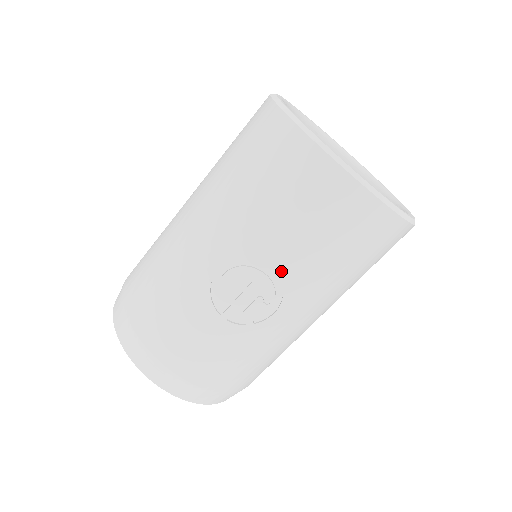
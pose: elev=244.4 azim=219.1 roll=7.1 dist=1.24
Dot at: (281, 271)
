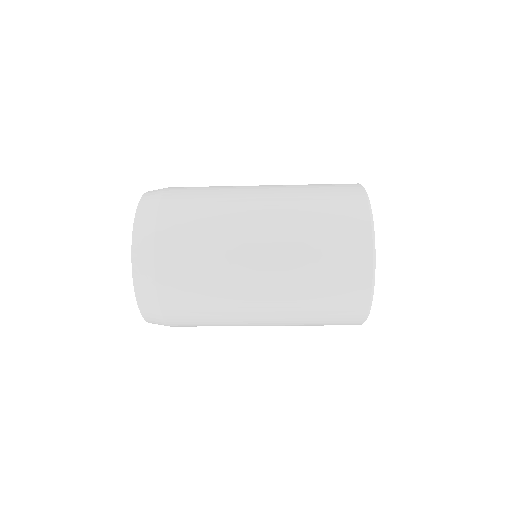
Dot at: occluded
